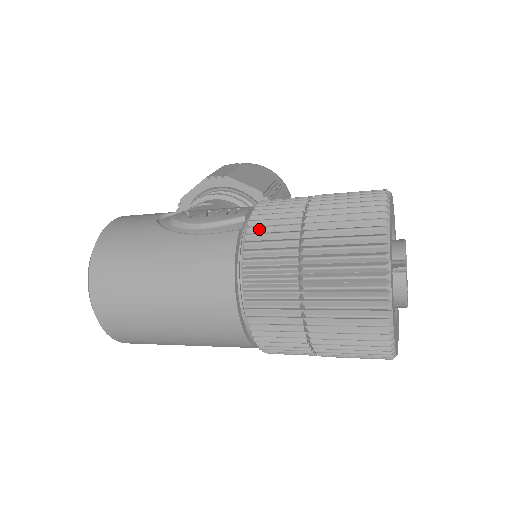
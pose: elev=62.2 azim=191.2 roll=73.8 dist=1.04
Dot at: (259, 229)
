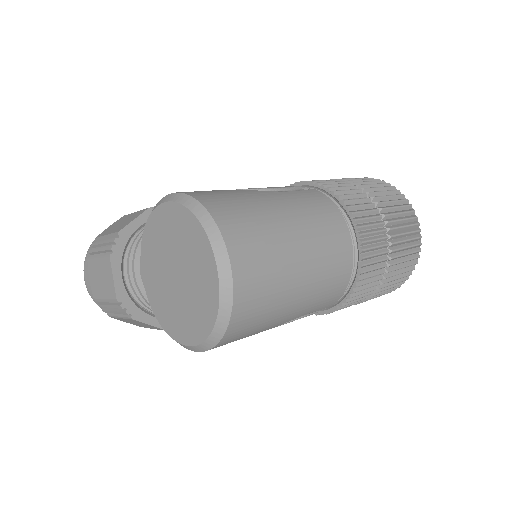
Dot at: (330, 185)
